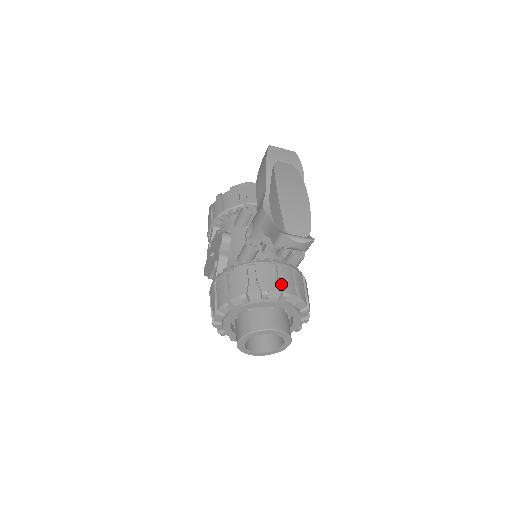
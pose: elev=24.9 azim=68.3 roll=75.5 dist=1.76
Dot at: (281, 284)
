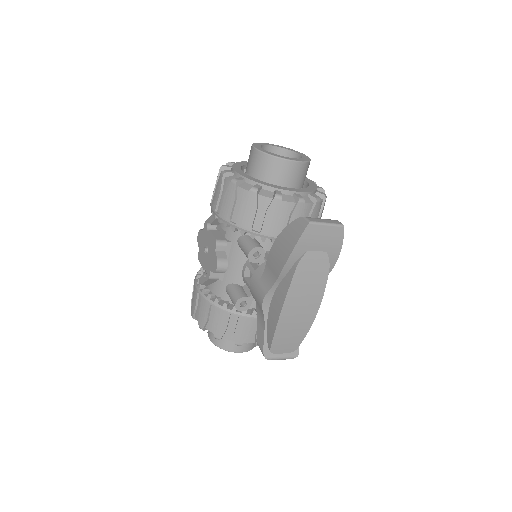
Dot at: occluded
